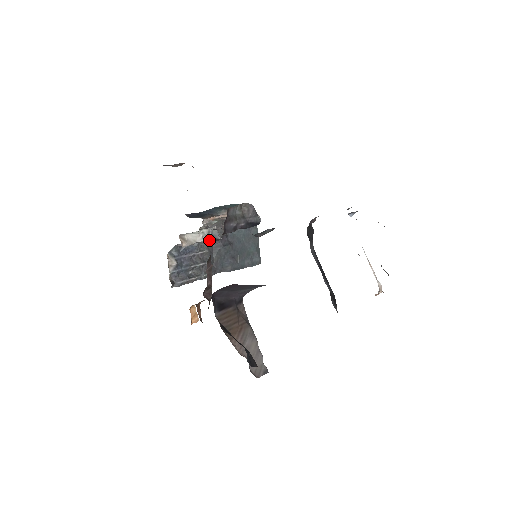
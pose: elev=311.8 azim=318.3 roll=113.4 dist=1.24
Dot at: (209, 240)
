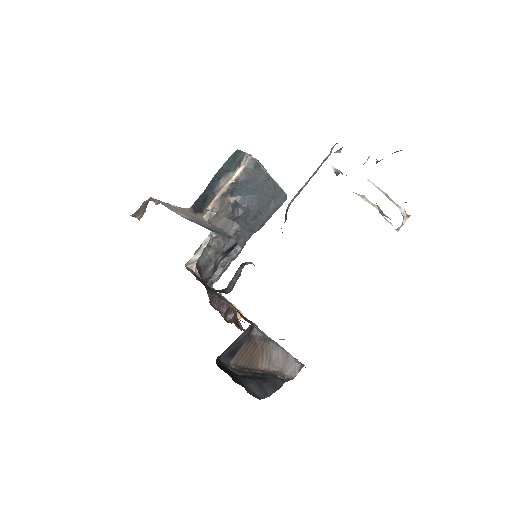
Dot at: occluded
